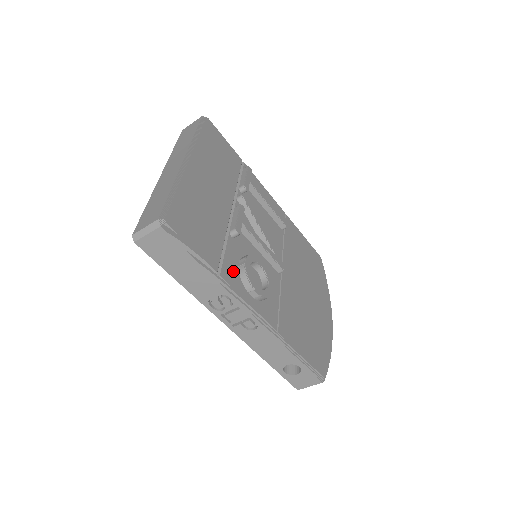
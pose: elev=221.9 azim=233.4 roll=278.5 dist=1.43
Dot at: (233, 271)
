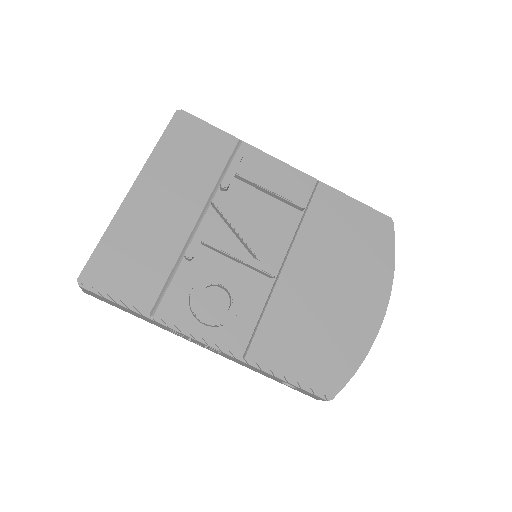
Dot at: (179, 303)
